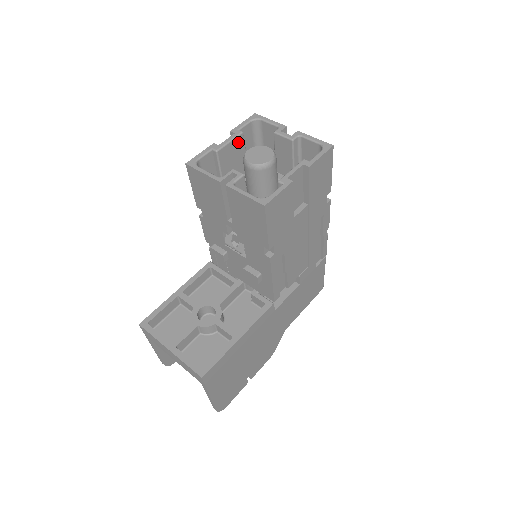
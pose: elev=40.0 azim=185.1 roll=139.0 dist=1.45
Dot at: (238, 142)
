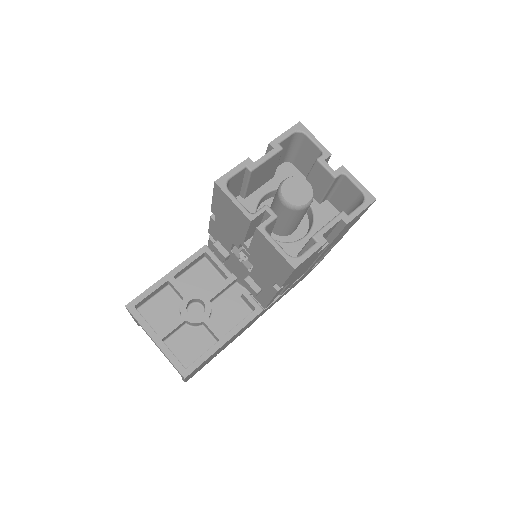
Dot at: (274, 158)
